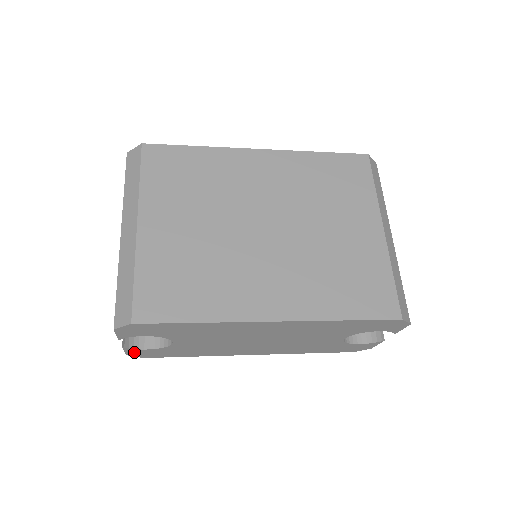
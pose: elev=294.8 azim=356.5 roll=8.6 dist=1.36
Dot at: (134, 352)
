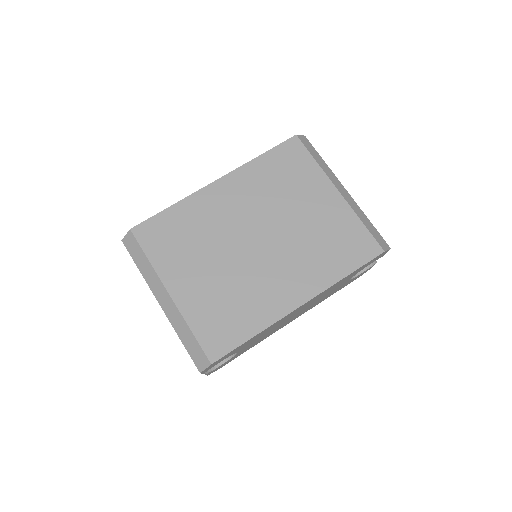
Dot at: (212, 371)
